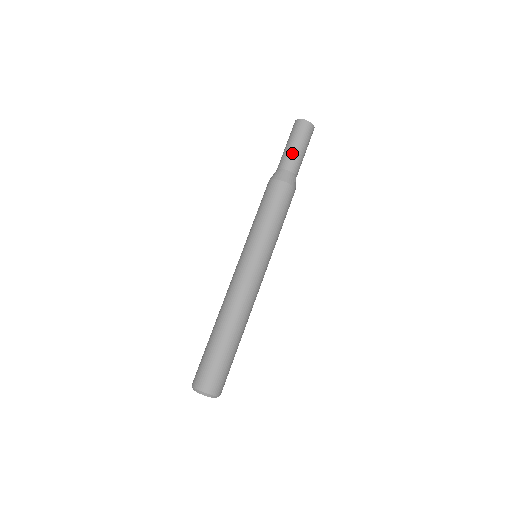
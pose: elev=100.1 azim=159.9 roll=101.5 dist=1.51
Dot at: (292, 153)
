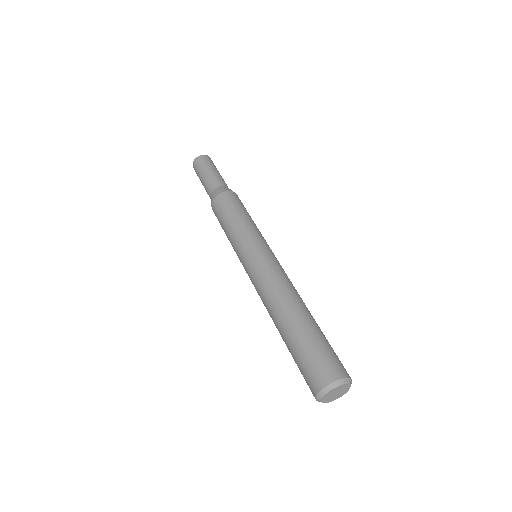
Dot at: (212, 176)
